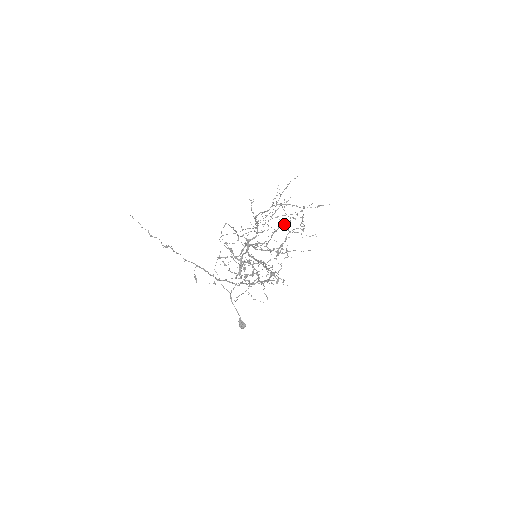
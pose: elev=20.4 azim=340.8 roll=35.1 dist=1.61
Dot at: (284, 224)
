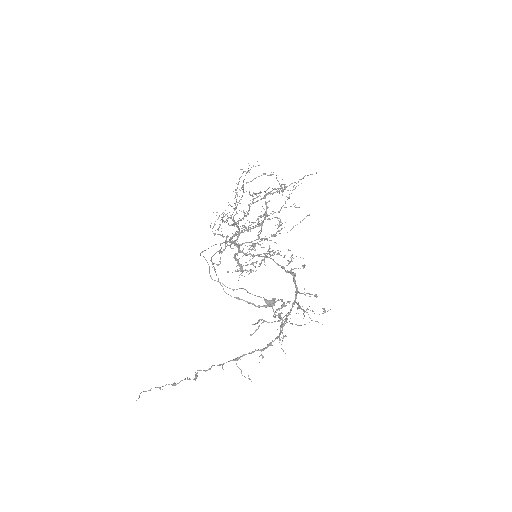
Dot at: occluded
